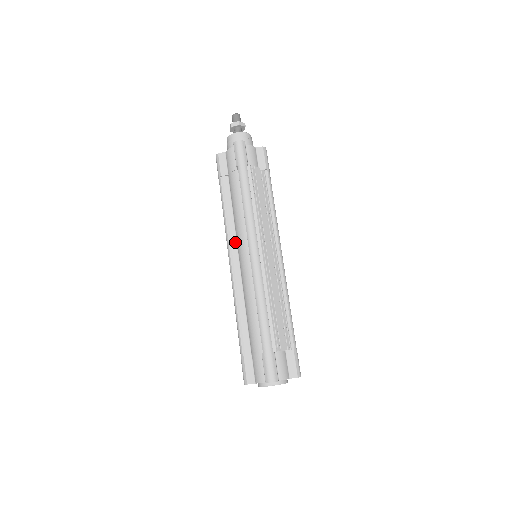
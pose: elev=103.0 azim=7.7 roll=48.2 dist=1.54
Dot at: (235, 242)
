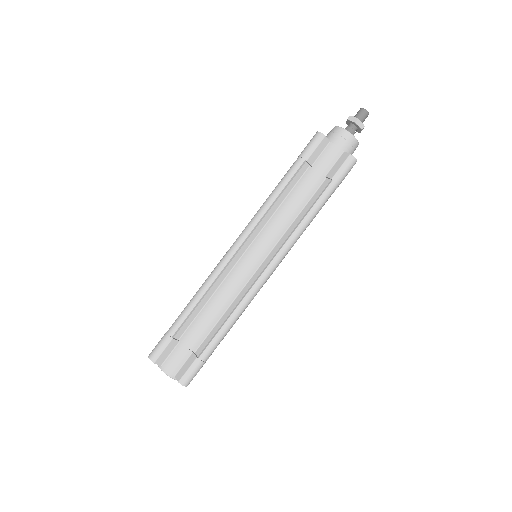
Dot at: (257, 233)
